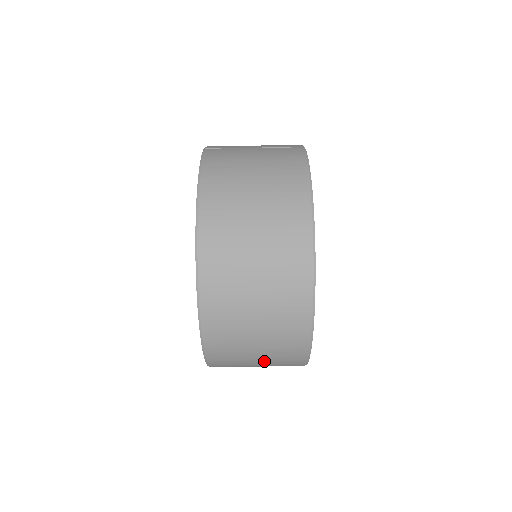
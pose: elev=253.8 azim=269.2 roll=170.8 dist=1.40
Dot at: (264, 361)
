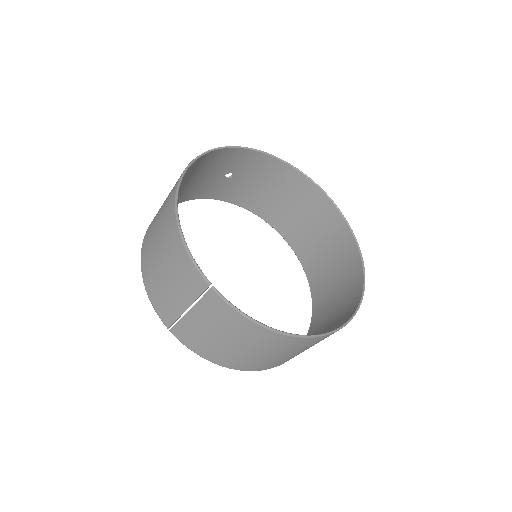
Dot at: (341, 288)
